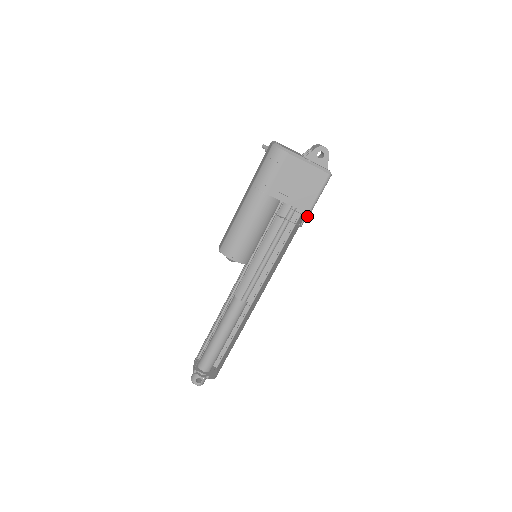
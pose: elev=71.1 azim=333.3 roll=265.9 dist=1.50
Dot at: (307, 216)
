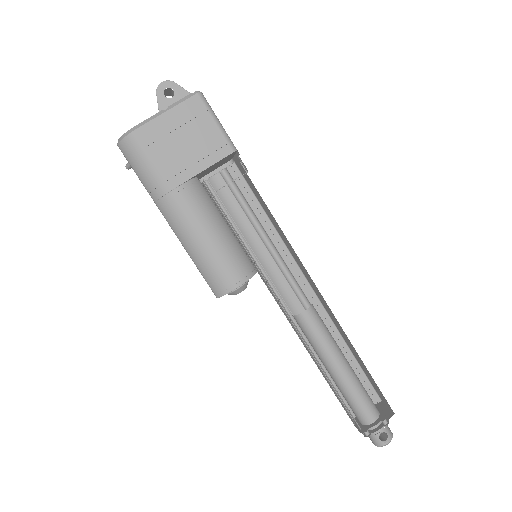
Dot at: (238, 156)
